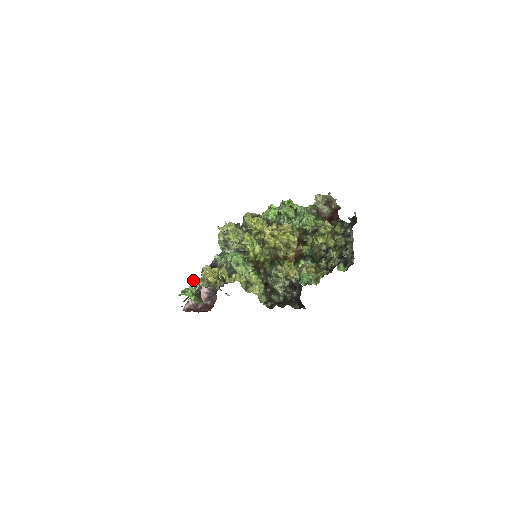
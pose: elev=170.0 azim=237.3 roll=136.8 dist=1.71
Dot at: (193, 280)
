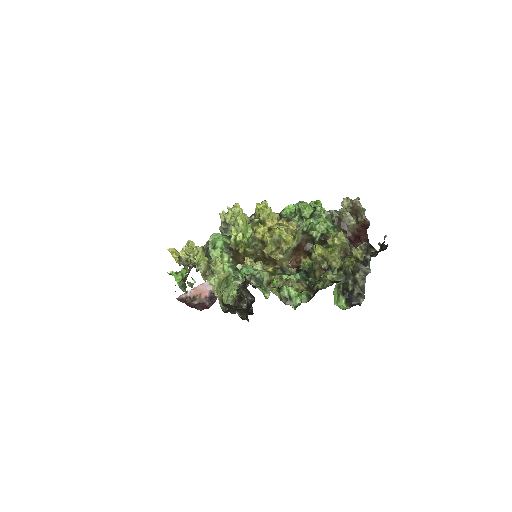
Dot at: (171, 252)
